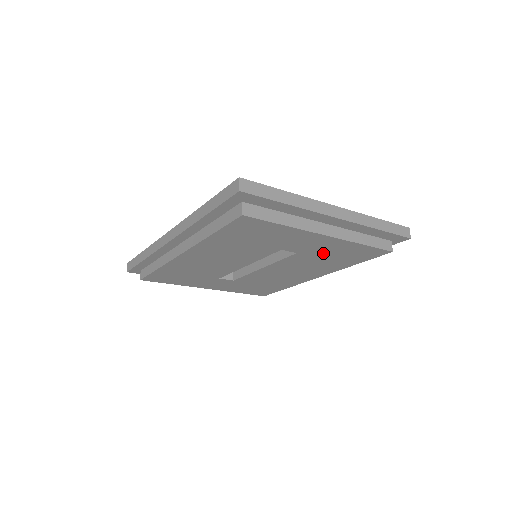
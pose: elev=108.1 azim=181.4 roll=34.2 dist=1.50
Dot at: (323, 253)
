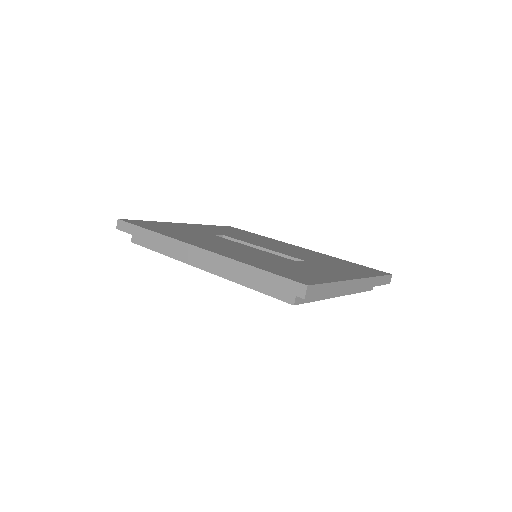
Dot at: occluded
